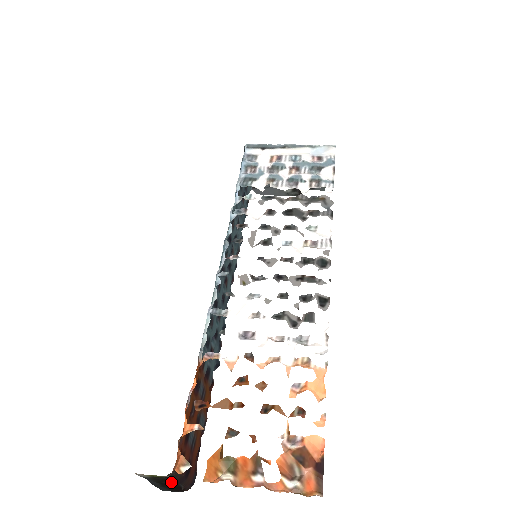
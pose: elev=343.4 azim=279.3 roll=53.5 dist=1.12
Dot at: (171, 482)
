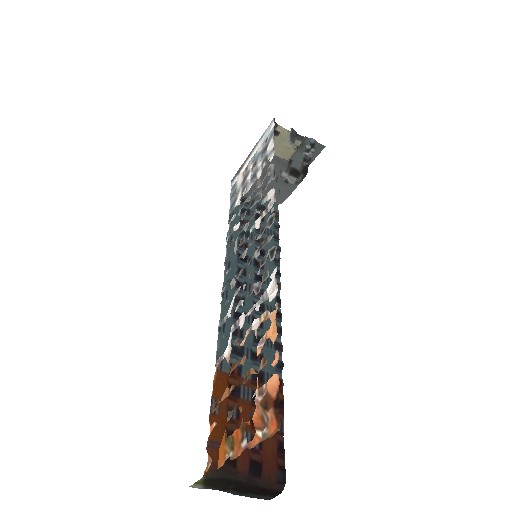
Dot at: (239, 485)
